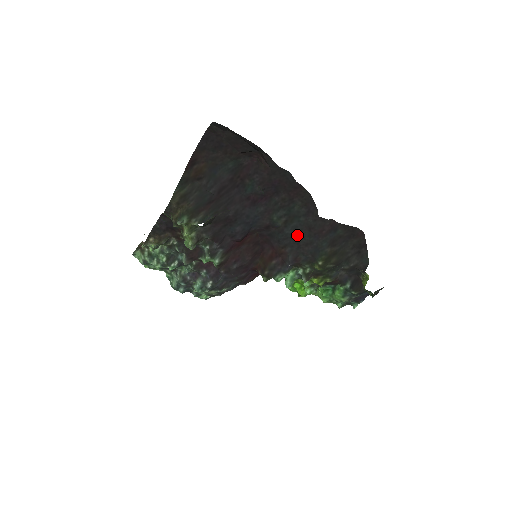
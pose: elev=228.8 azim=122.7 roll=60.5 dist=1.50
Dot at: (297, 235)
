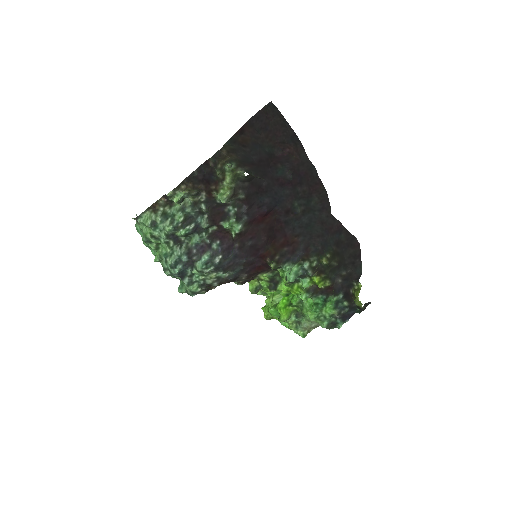
Dot at: (310, 227)
